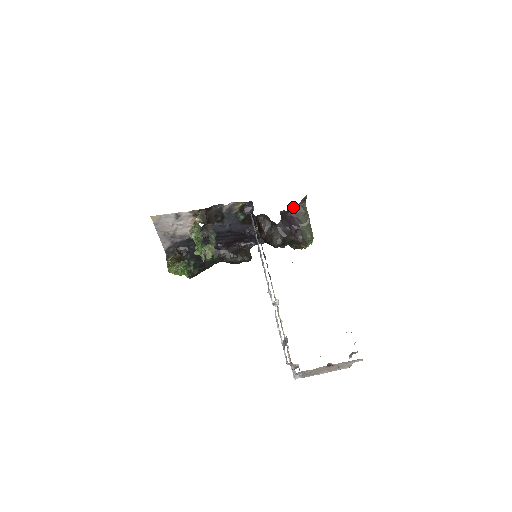
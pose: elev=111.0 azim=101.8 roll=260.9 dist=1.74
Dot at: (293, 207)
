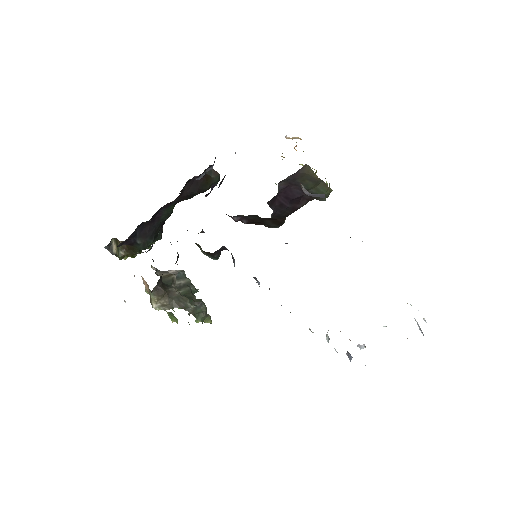
Dot at: (284, 181)
